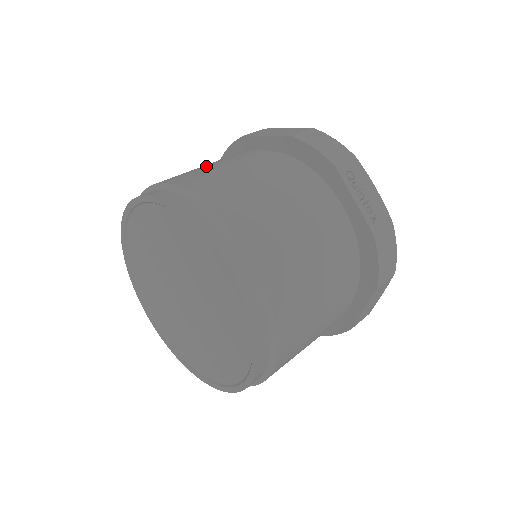
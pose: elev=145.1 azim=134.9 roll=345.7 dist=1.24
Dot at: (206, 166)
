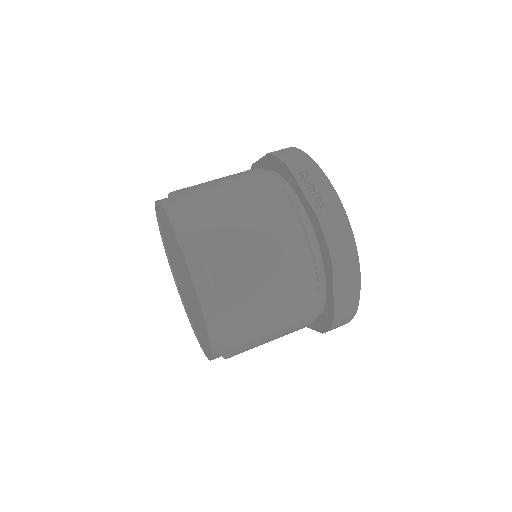
Dot at: occluded
